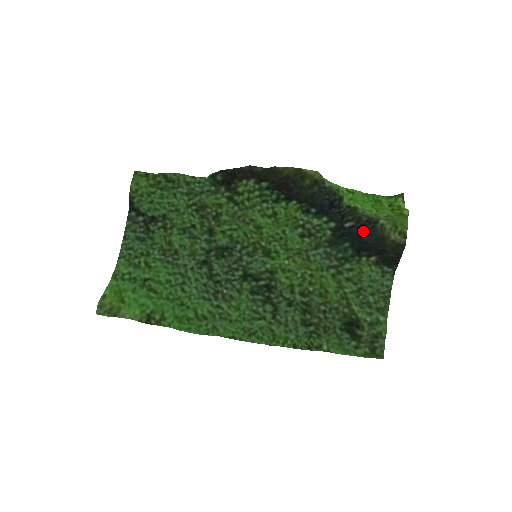
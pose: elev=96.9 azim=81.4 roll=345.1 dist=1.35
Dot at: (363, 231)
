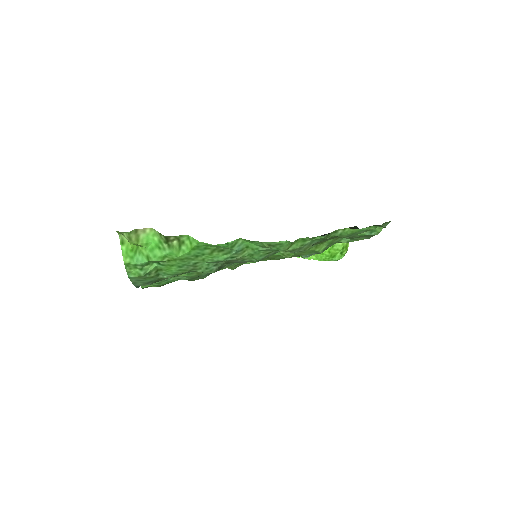
Dot at: occluded
